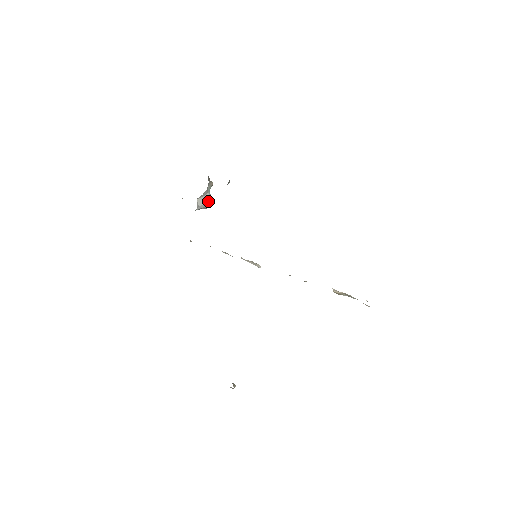
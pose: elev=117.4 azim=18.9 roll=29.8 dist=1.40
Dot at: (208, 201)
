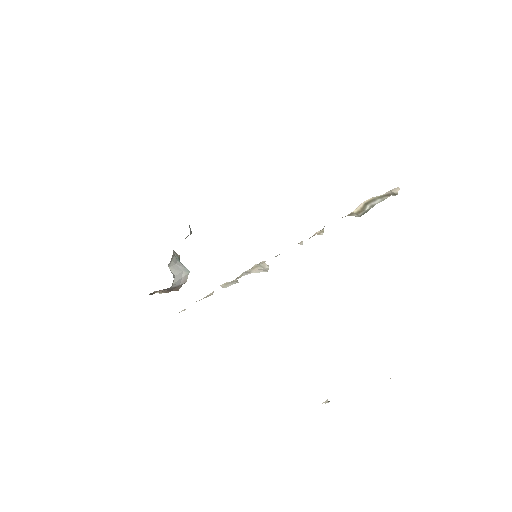
Dot at: (183, 270)
